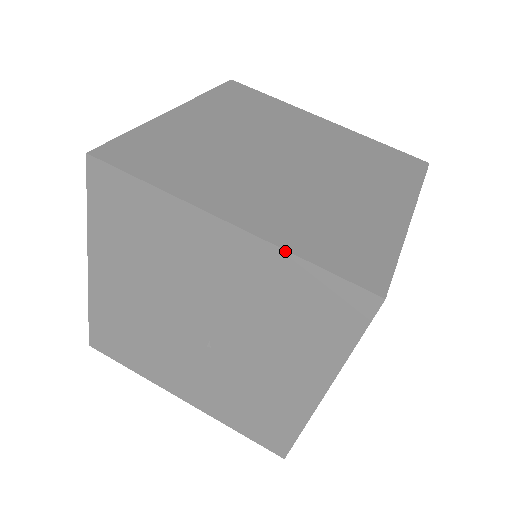
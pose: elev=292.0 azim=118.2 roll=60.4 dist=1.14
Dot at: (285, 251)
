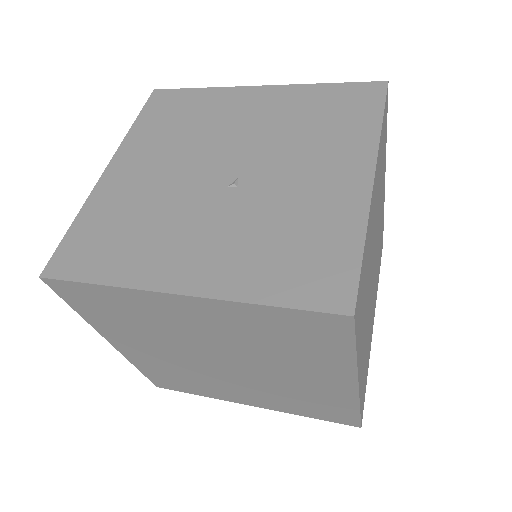
Dot at: (308, 84)
